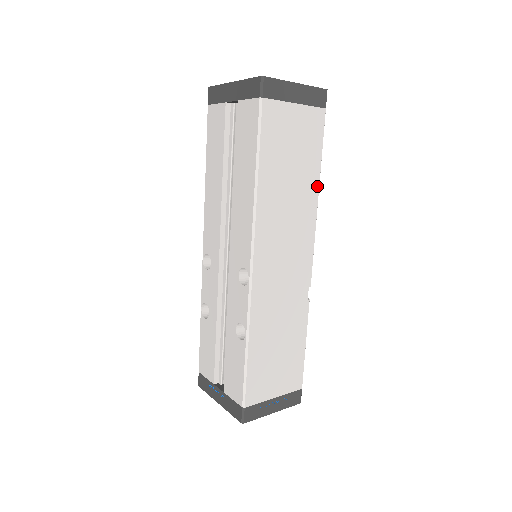
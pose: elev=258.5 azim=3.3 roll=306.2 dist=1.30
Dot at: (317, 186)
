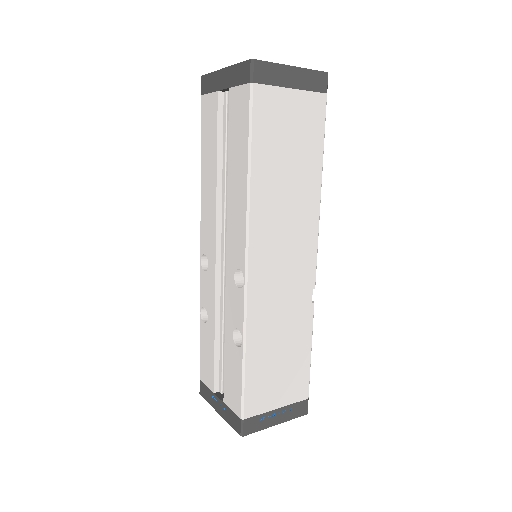
Dot at: (319, 179)
